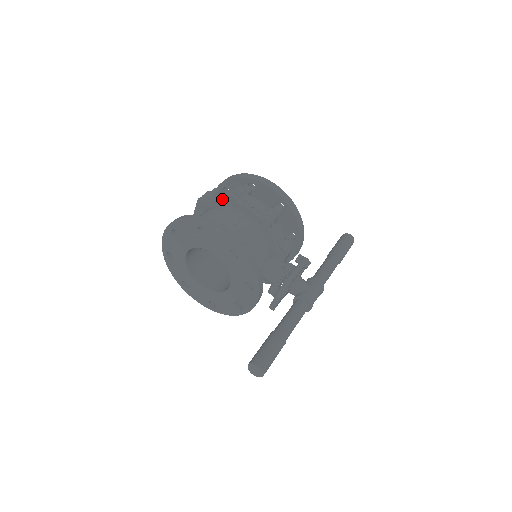
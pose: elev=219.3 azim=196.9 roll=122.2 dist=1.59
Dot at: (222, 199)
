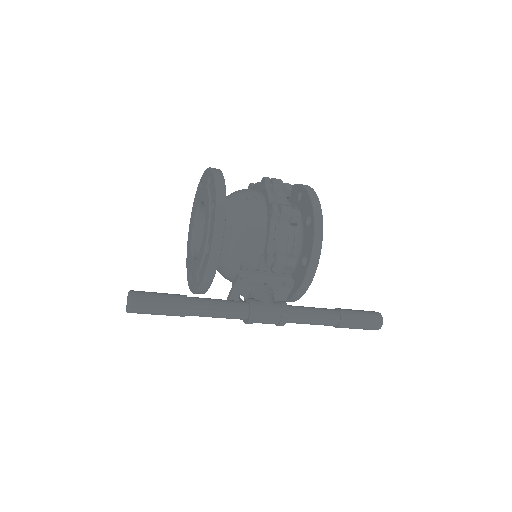
Dot at: (259, 183)
